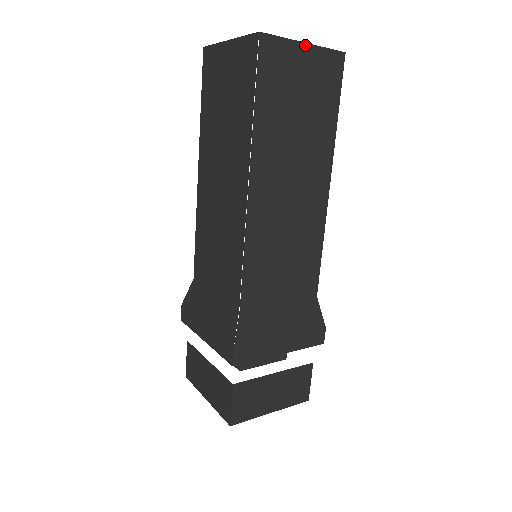
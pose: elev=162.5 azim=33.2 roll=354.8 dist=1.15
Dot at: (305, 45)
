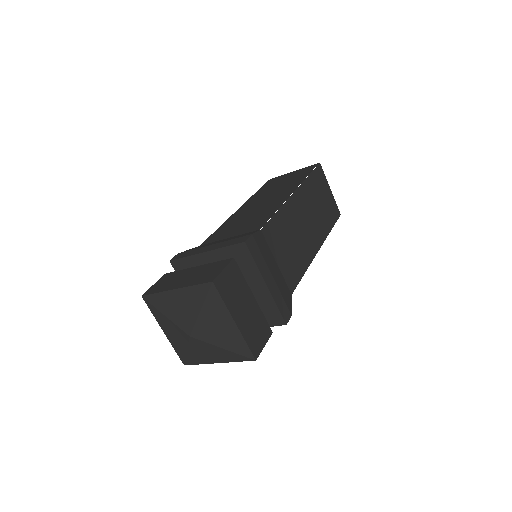
Dot at: (330, 190)
